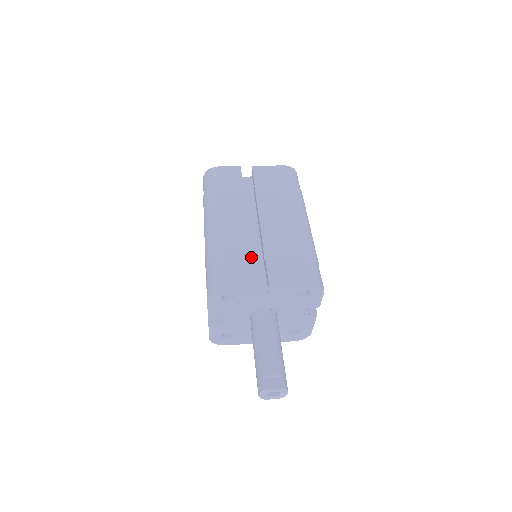
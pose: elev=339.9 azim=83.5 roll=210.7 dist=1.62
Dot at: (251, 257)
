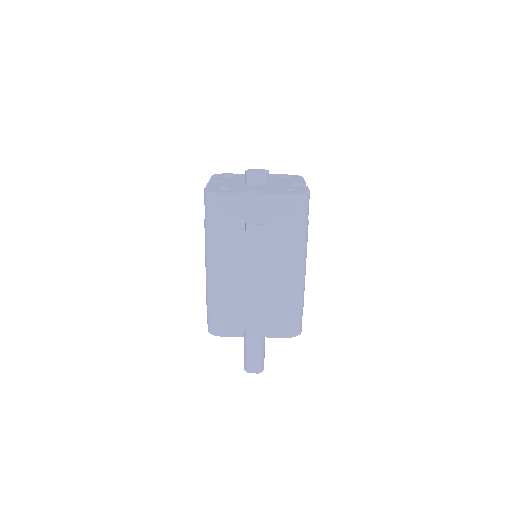
Dot at: occluded
